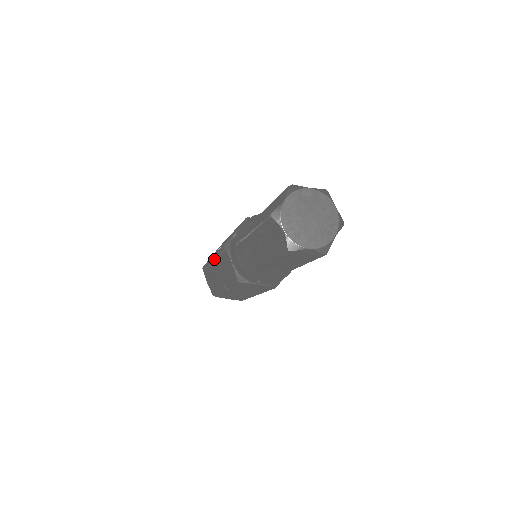
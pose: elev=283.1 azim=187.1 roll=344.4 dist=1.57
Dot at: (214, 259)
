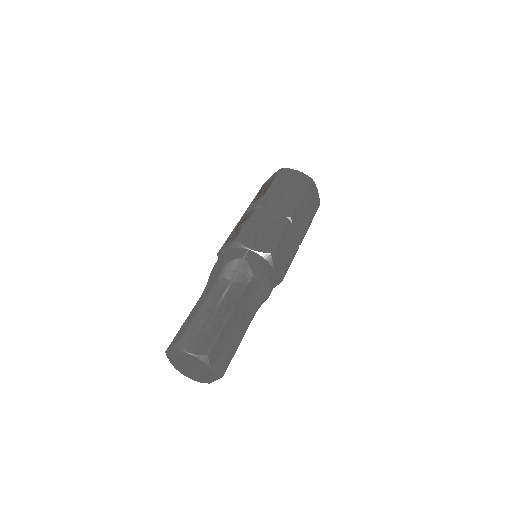
Dot at: occluded
